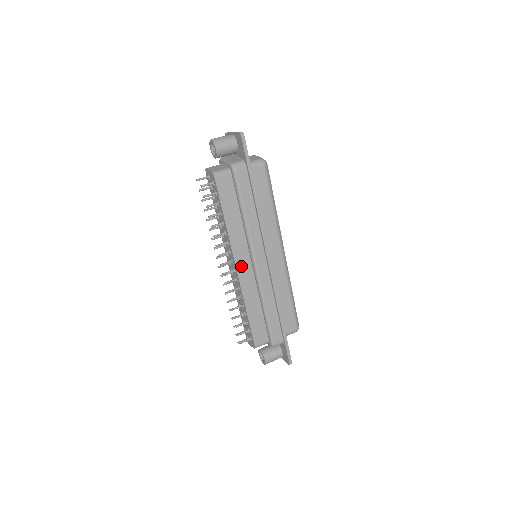
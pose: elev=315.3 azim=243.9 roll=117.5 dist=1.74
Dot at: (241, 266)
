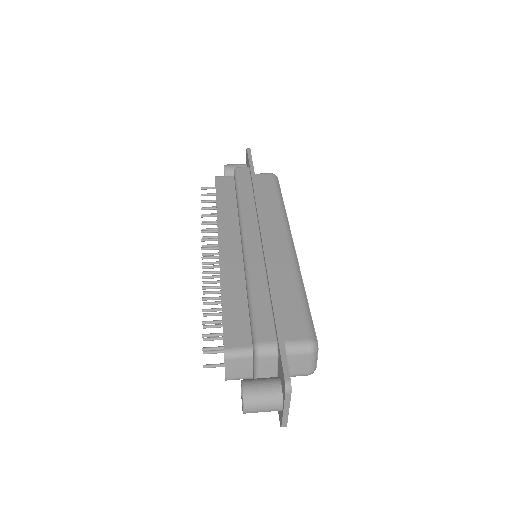
Dot at: (226, 245)
